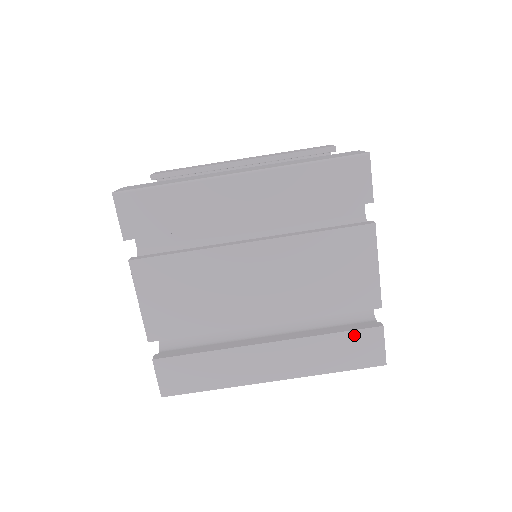
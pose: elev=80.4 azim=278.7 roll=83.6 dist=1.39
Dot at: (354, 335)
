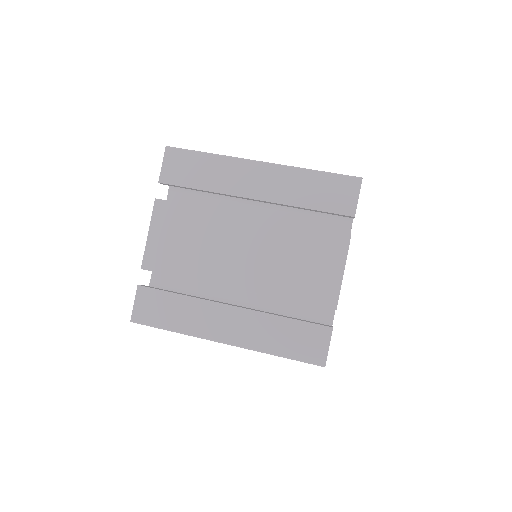
Dot at: (305, 326)
